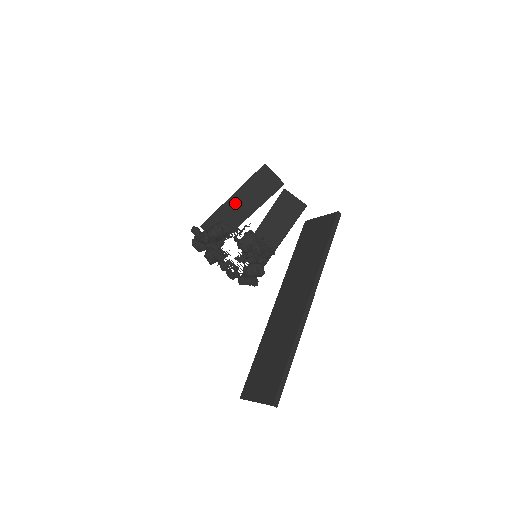
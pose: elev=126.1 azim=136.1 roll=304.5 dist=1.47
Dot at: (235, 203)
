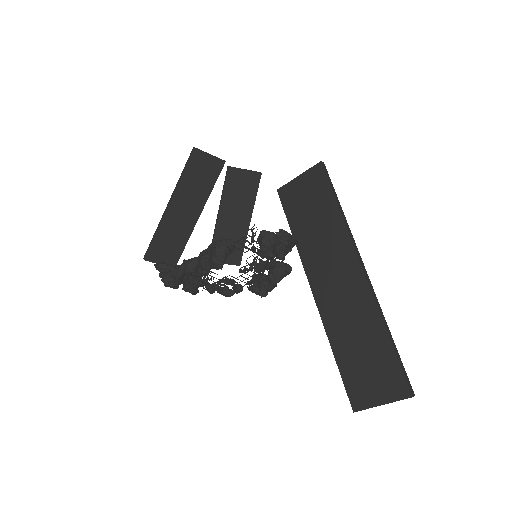
Dot at: (176, 211)
